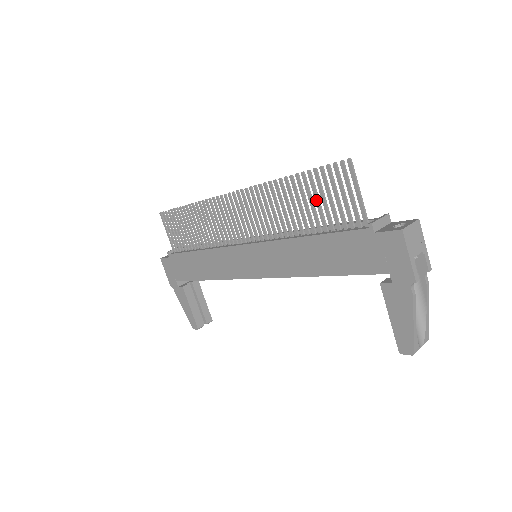
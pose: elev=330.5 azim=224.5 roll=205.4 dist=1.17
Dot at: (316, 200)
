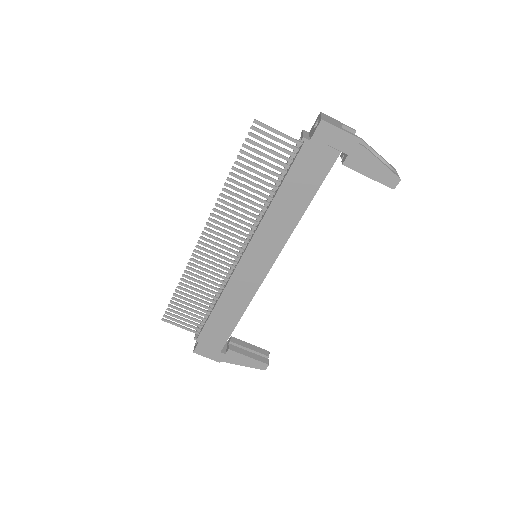
Dot at: (259, 168)
